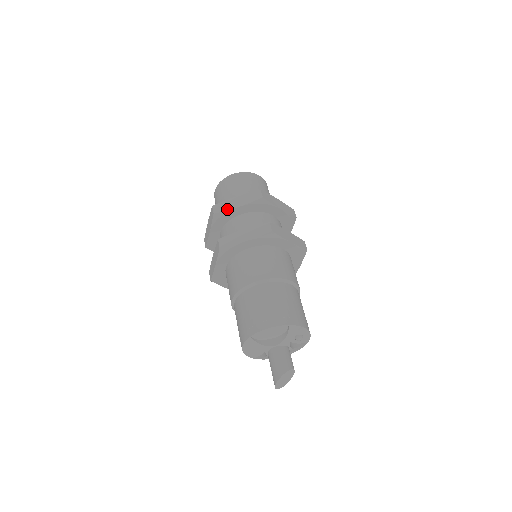
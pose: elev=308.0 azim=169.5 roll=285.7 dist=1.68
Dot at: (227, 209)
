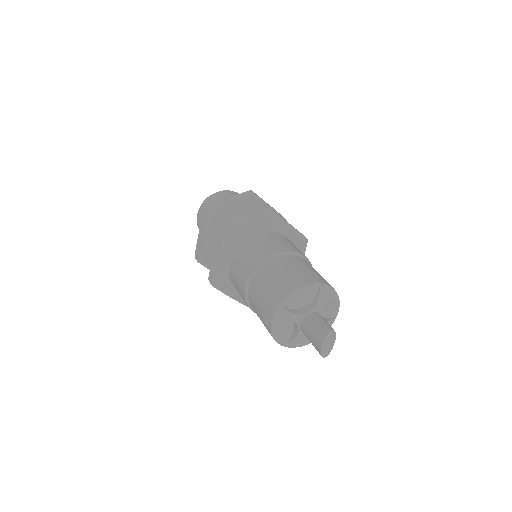
Dot at: (221, 209)
